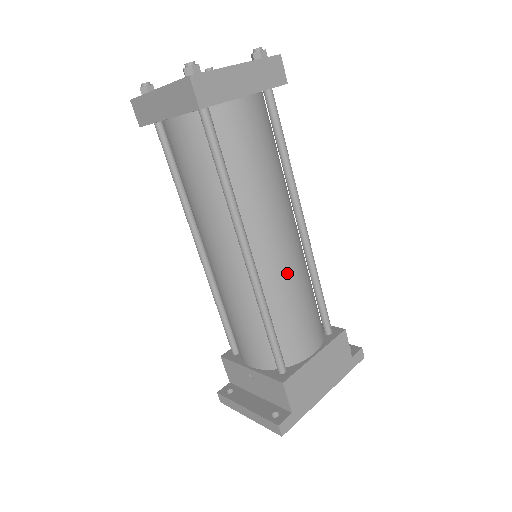
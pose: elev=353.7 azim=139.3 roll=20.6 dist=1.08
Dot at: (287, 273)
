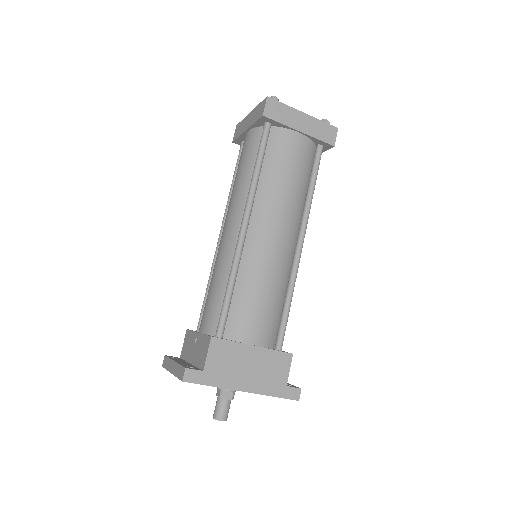
Dot at: (266, 261)
